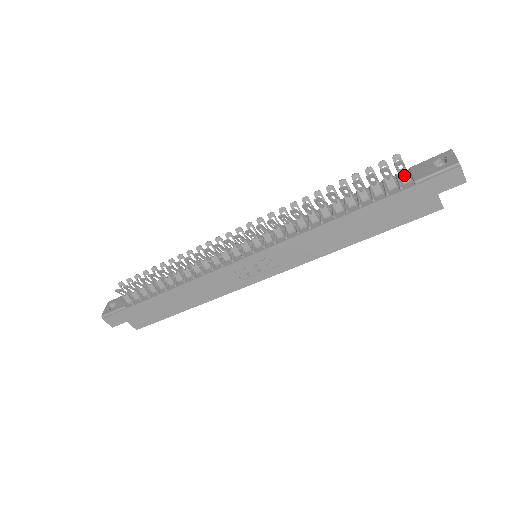
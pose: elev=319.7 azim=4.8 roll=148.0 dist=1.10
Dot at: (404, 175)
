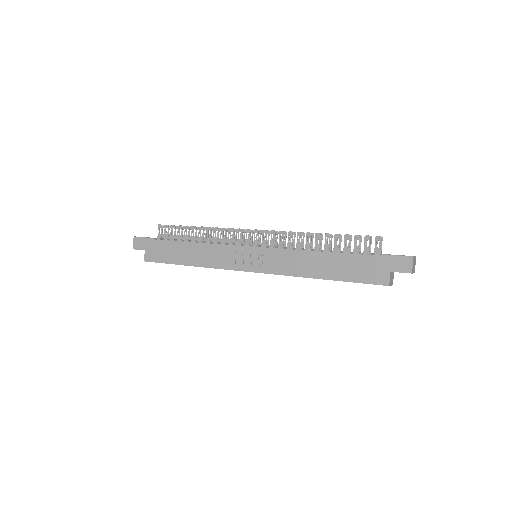
Dot at: (377, 249)
